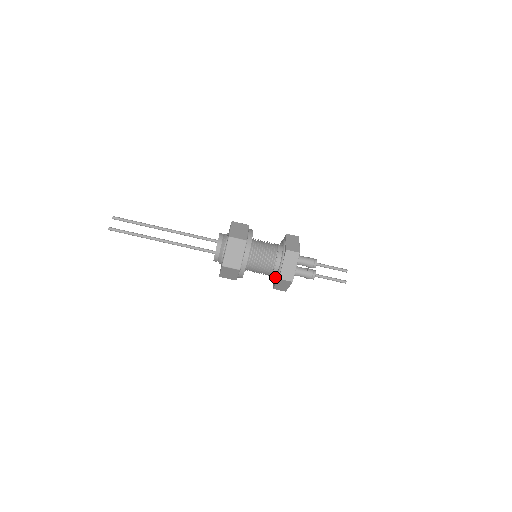
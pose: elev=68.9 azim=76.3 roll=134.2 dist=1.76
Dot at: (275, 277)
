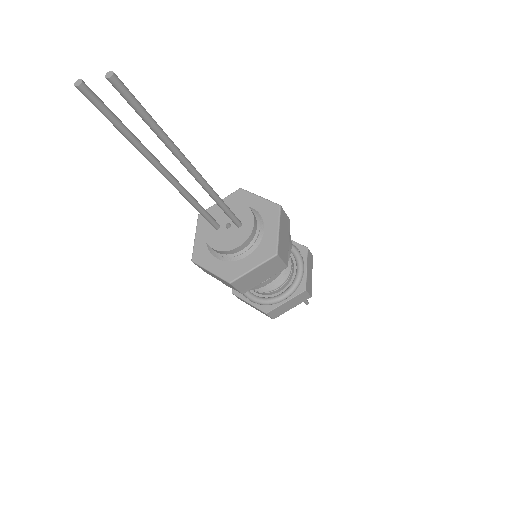
Dot at: occluded
